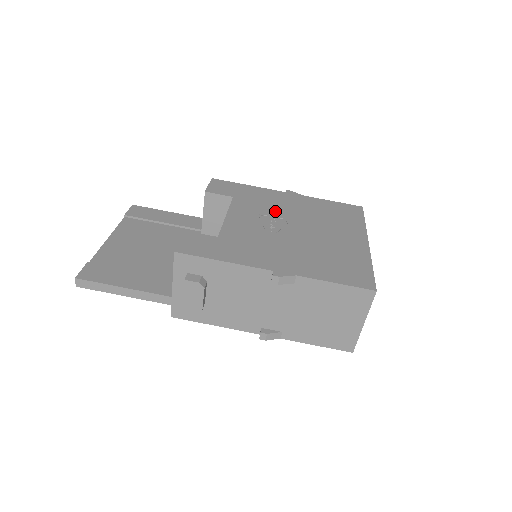
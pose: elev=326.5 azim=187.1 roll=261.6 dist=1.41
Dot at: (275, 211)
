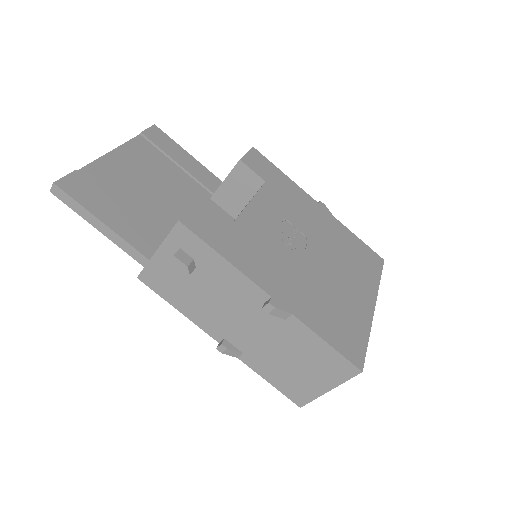
Dot at: (300, 222)
